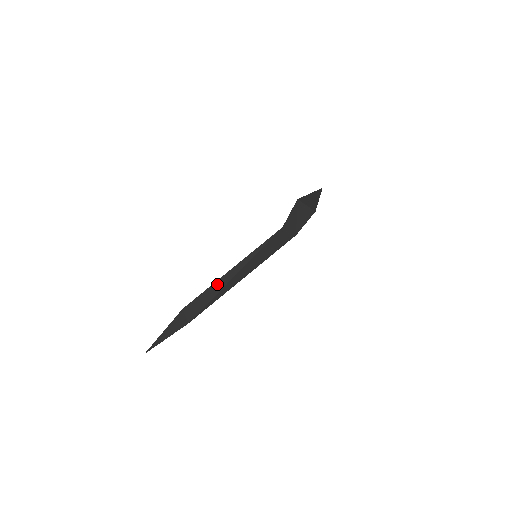
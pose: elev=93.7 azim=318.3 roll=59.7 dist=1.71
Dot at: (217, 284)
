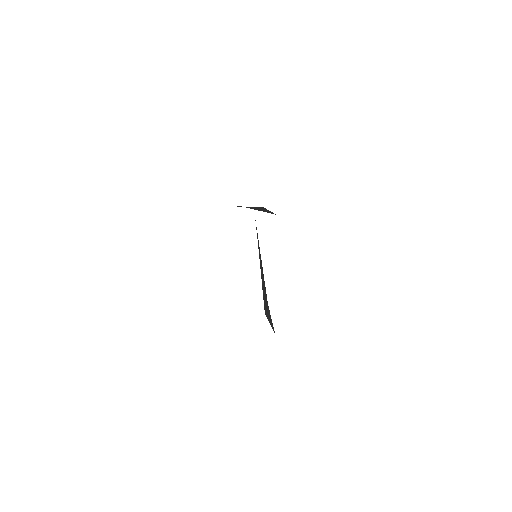
Dot at: (263, 290)
